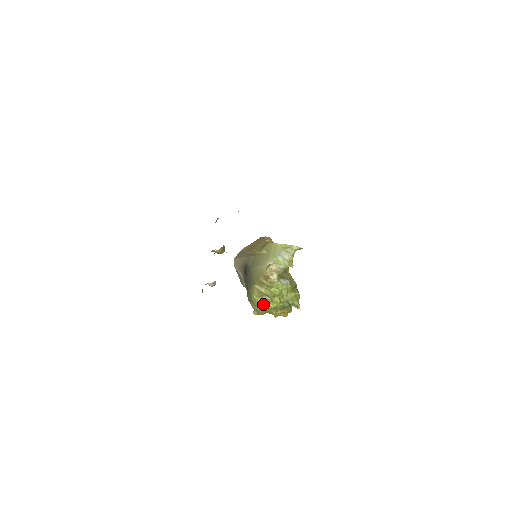
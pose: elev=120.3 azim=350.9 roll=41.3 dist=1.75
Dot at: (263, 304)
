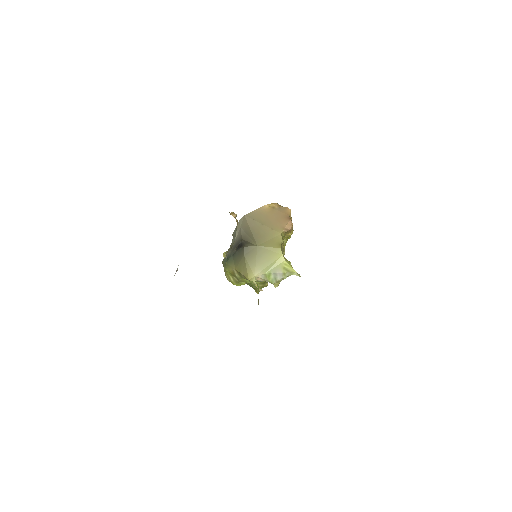
Dot at: (229, 278)
